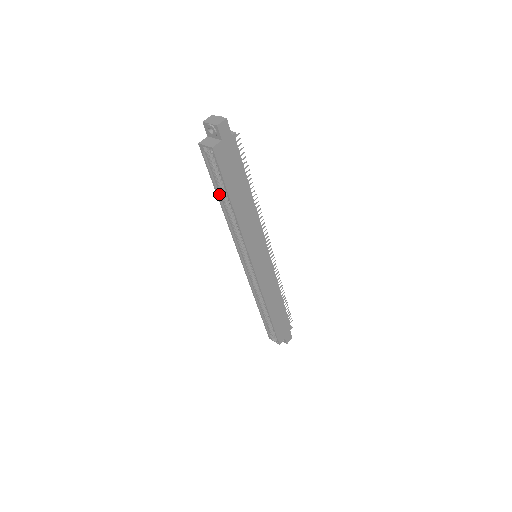
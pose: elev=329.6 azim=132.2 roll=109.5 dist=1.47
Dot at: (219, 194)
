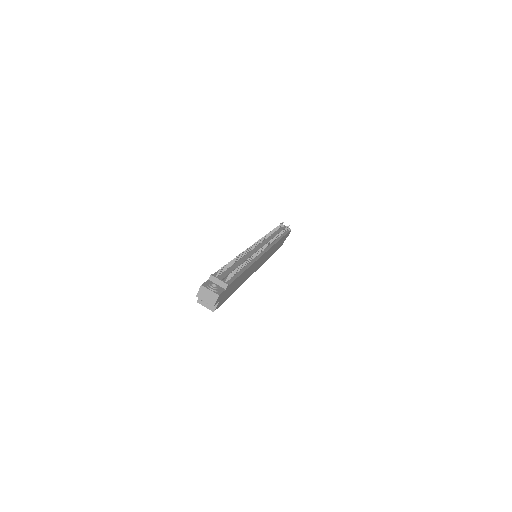
Dot at: occluded
